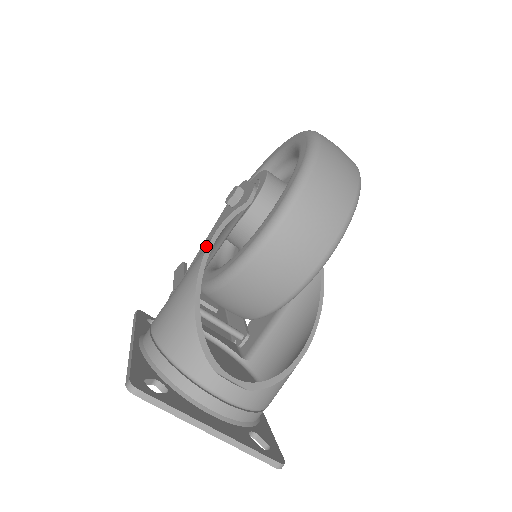
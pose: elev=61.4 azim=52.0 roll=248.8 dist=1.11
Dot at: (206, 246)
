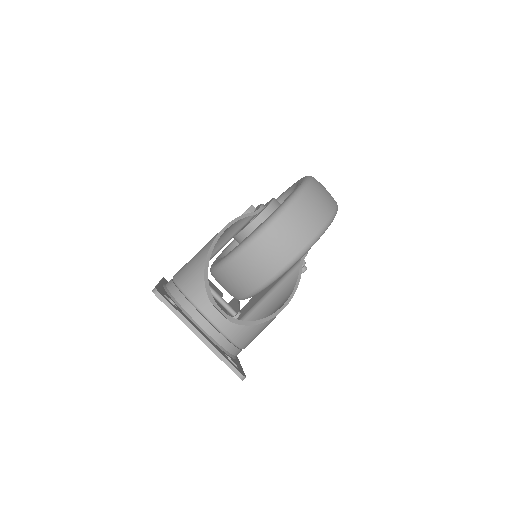
Dot at: occluded
